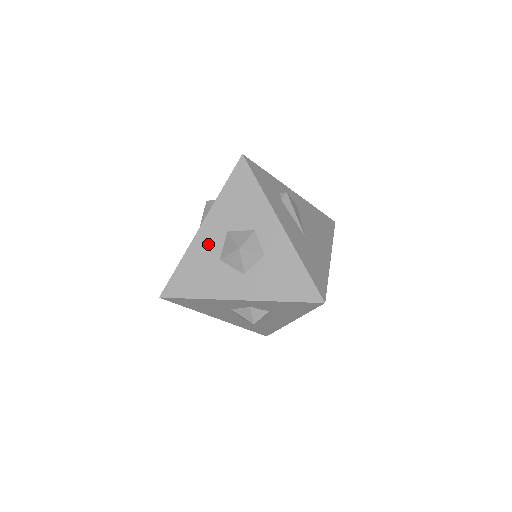
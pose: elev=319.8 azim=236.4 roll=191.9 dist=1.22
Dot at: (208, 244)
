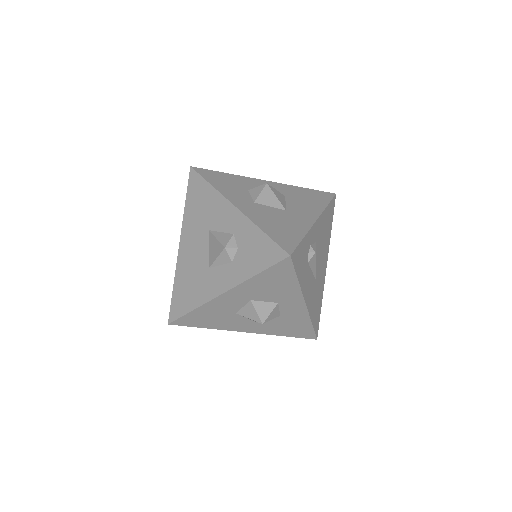
Dot at: (227, 304)
